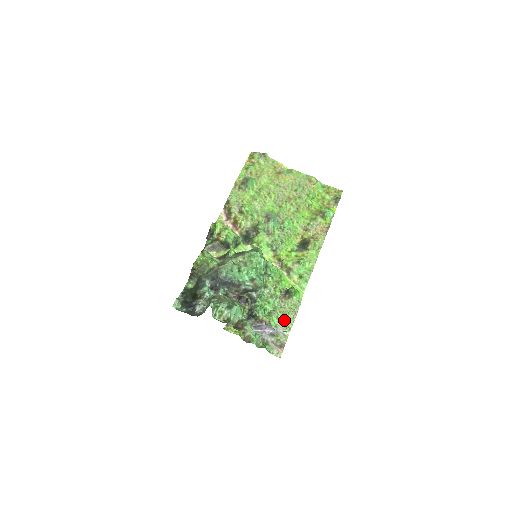
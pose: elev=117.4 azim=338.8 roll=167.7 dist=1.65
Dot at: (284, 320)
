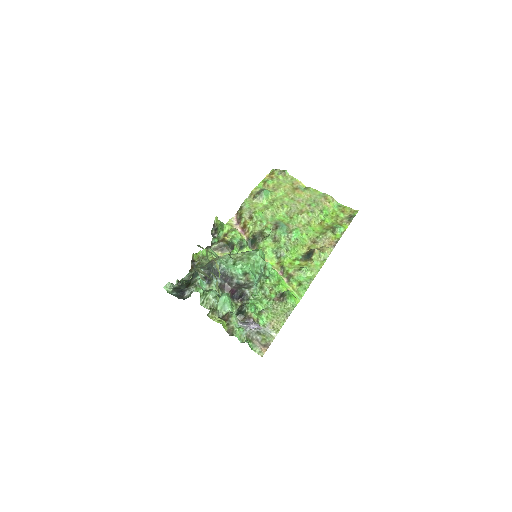
Dot at: (274, 321)
